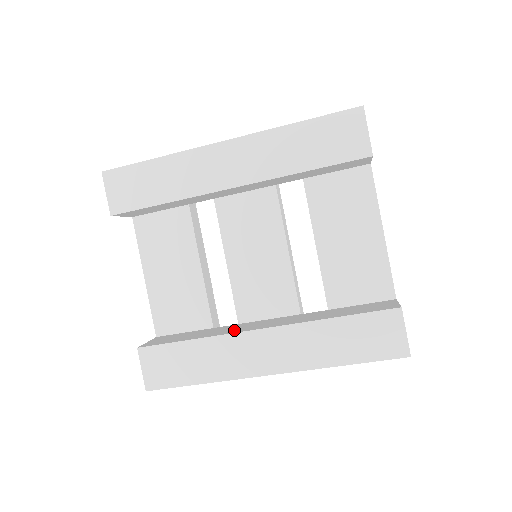
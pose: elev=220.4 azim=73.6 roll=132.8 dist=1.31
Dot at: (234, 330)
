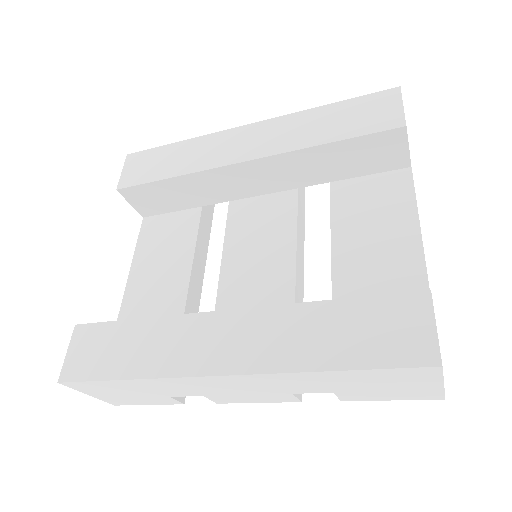
Dot at: occluded
